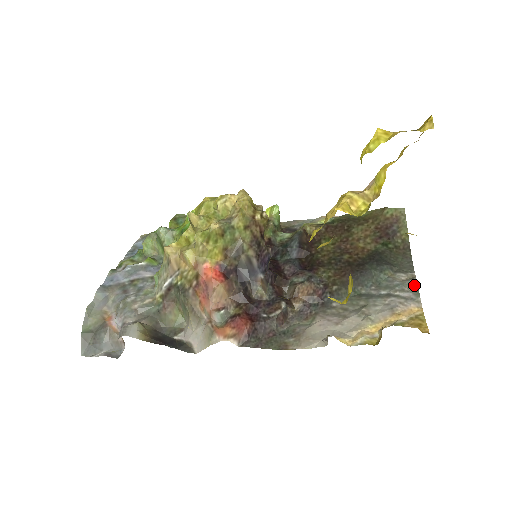
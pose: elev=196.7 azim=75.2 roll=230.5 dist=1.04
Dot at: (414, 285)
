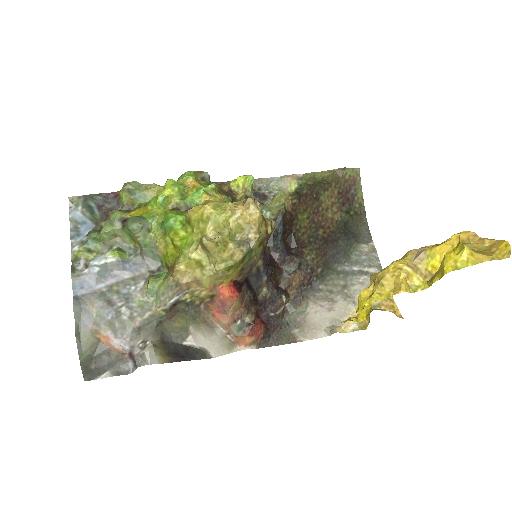
Dot at: (377, 259)
